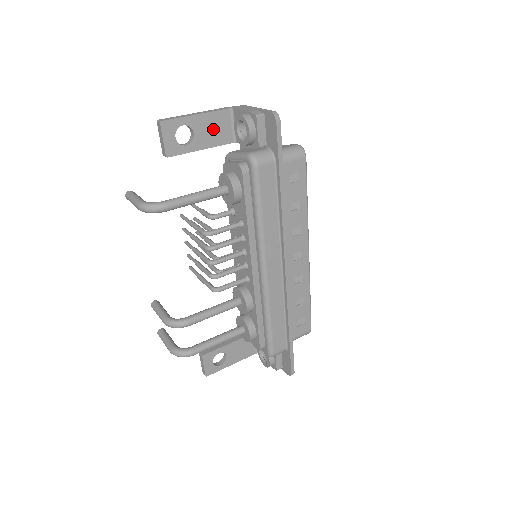
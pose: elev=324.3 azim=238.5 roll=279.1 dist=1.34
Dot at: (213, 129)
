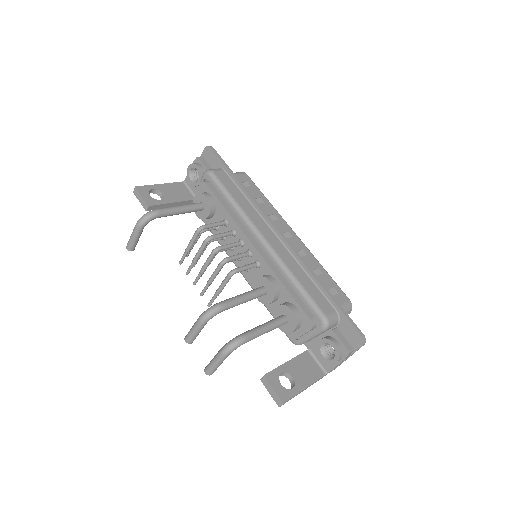
Dot at: (176, 192)
